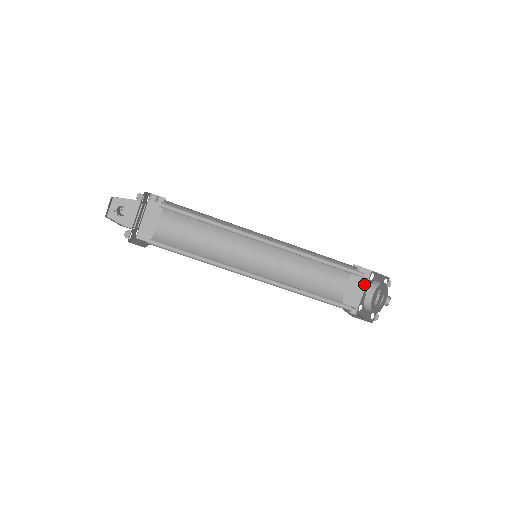
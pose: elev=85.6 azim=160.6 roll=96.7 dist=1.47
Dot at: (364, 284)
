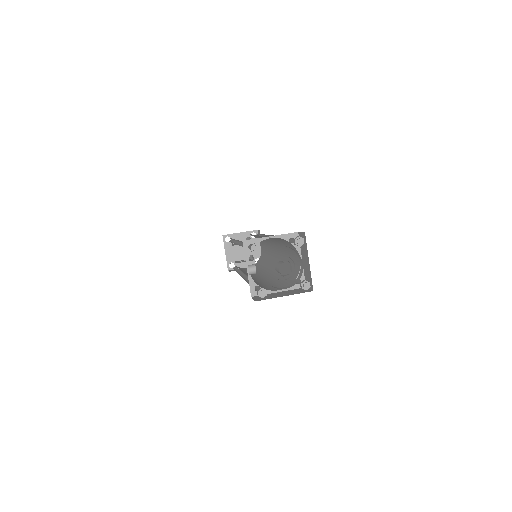
Dot at: (293, 294)
